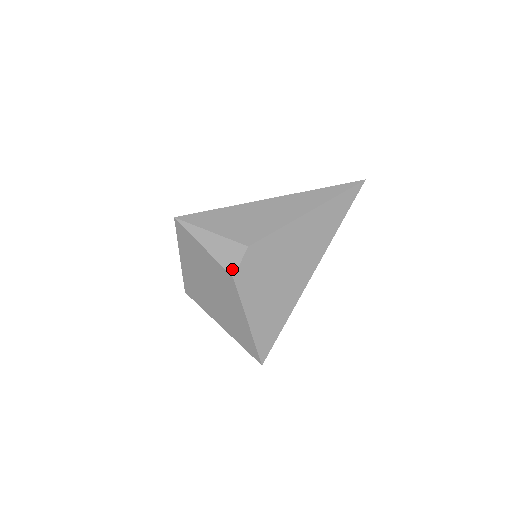
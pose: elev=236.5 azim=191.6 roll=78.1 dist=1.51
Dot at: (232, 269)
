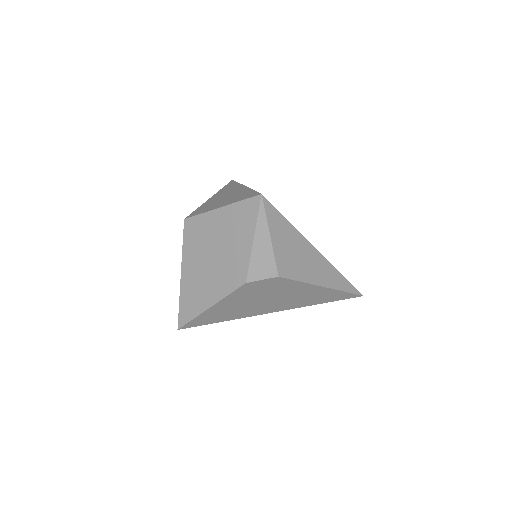
Dot at: (252, 277)
